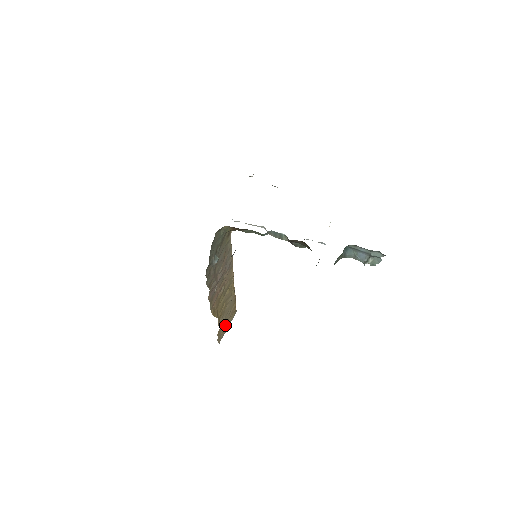
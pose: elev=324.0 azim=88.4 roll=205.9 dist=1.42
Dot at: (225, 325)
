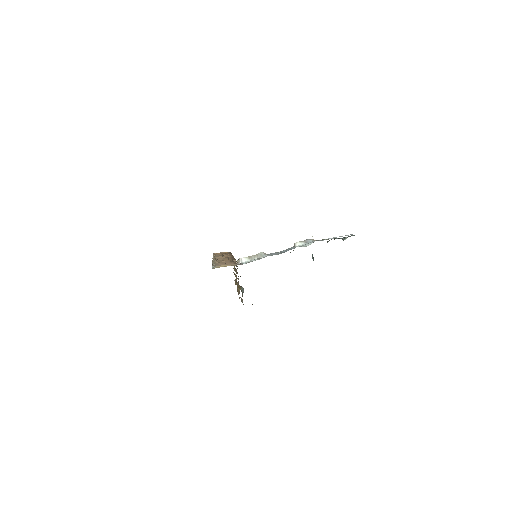
Dot at: occluded
